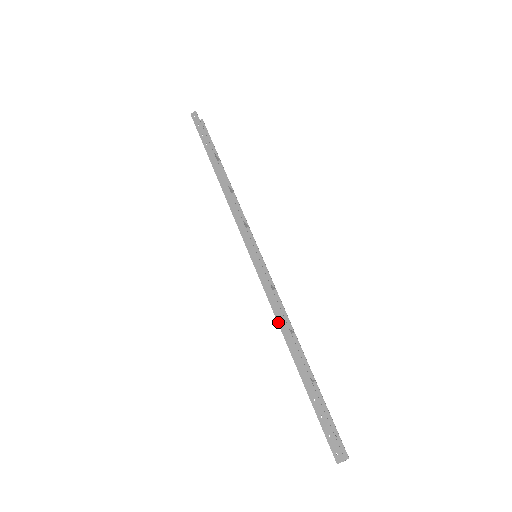
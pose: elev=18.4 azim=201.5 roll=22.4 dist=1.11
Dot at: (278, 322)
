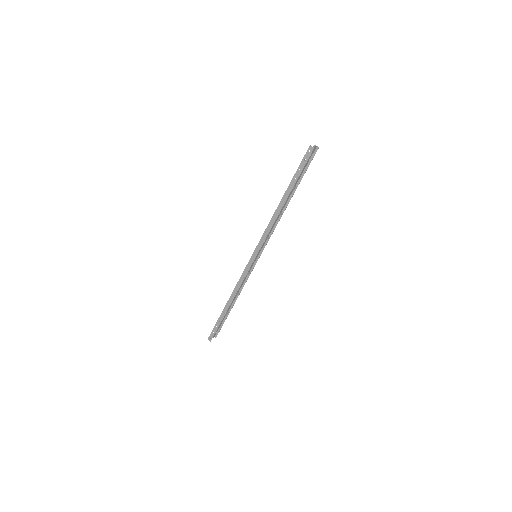
Dot at: (234, 290)
